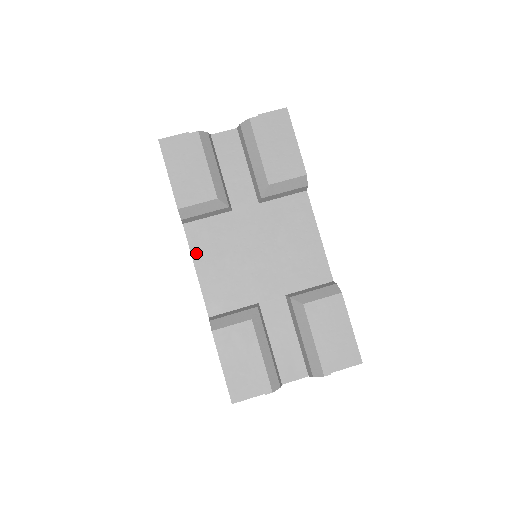
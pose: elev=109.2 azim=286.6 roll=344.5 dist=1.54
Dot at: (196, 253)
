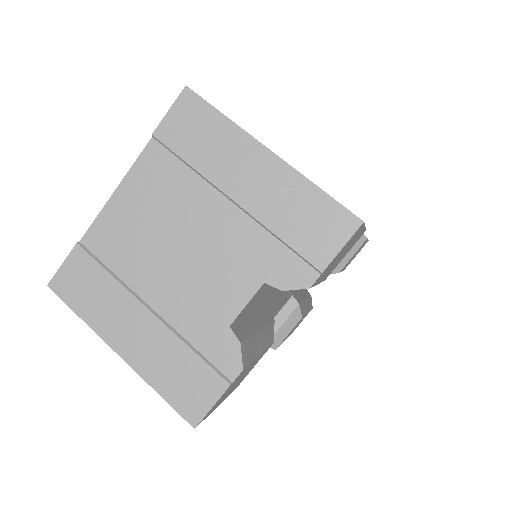
Dot at: occluded
